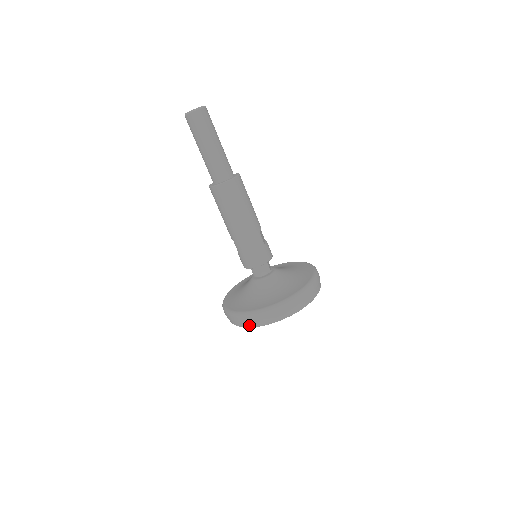
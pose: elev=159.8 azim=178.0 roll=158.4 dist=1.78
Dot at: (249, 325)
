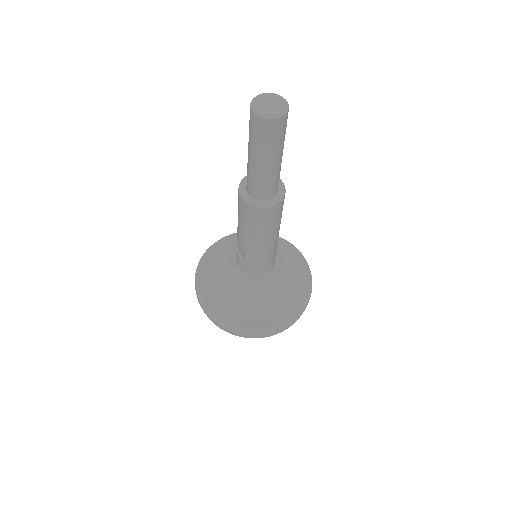
Dot at: (249, 337)
